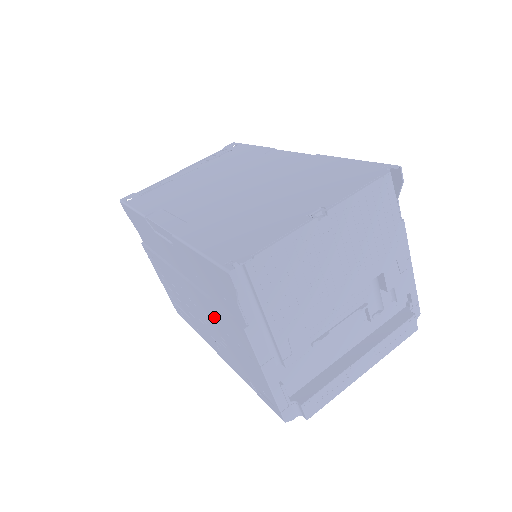
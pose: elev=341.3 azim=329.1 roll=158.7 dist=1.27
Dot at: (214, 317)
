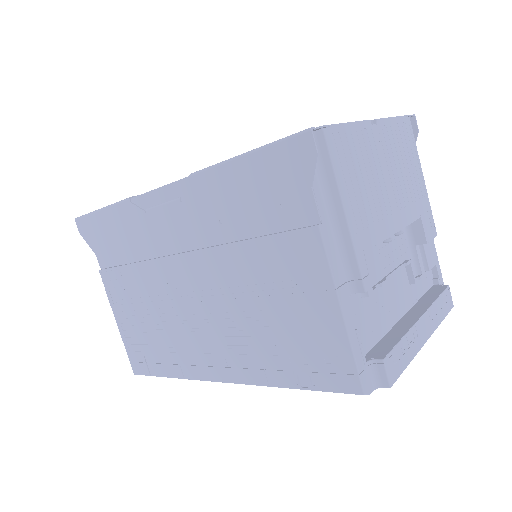
Dot at: (242, 276)
